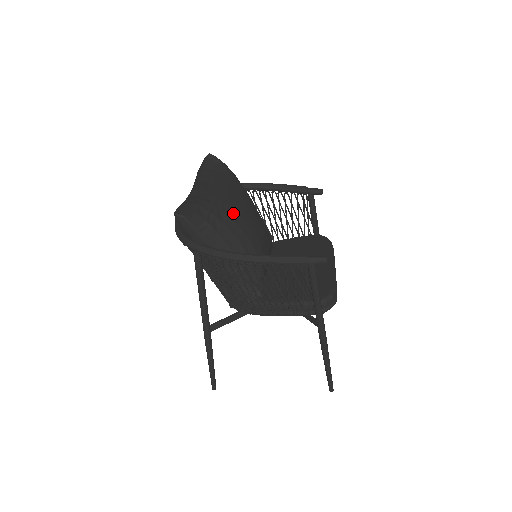
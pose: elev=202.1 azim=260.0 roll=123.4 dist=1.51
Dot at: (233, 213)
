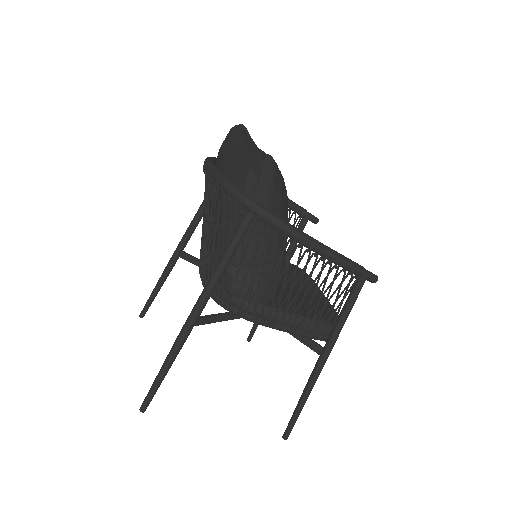
Dot at: occluded
